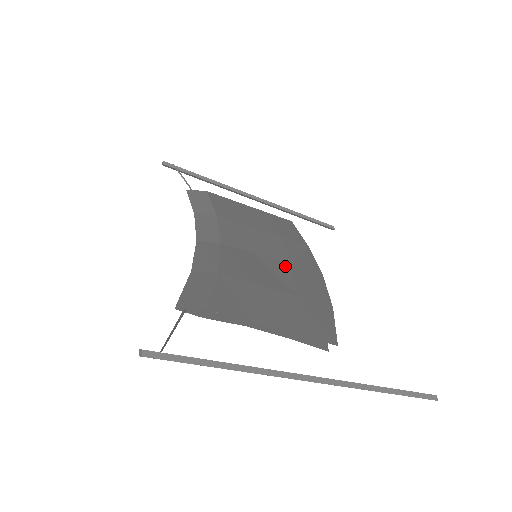
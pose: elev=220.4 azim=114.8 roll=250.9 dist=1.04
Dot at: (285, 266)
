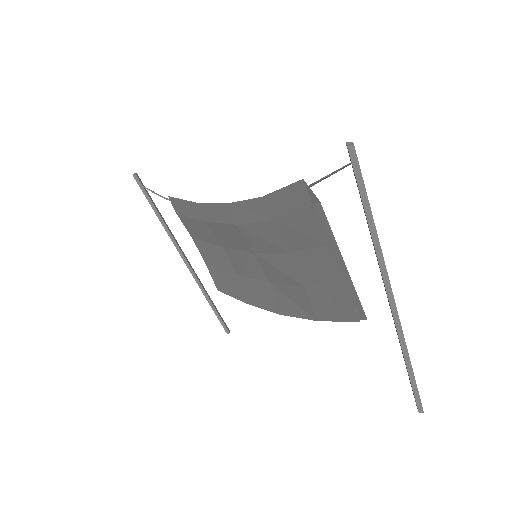
Dot at: occluded
